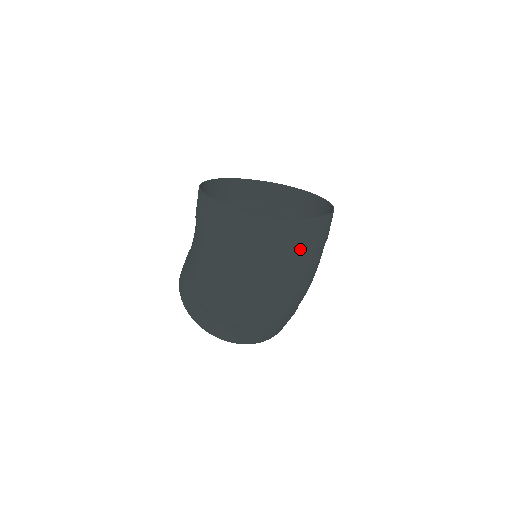
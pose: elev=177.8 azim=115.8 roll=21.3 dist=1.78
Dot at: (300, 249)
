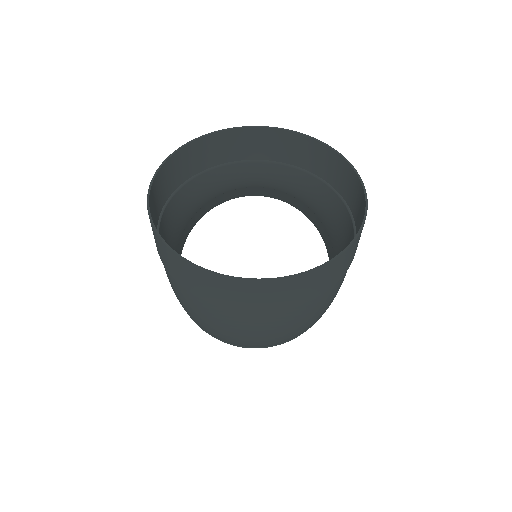
Dot at: (269, 309)
